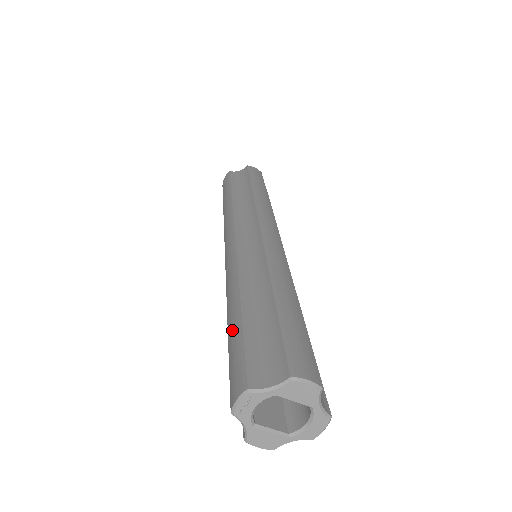
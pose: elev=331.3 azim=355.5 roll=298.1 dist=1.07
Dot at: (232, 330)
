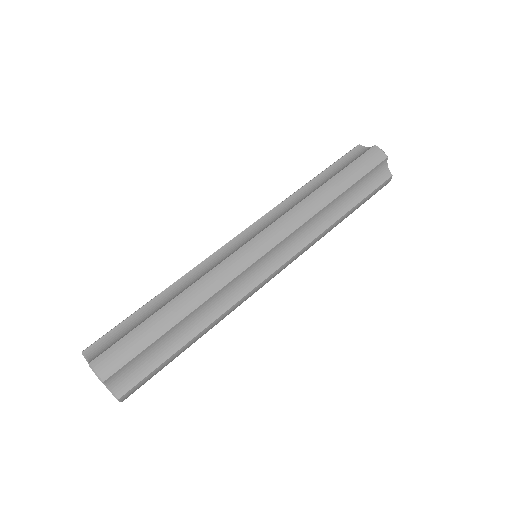
Dot at: occluded
